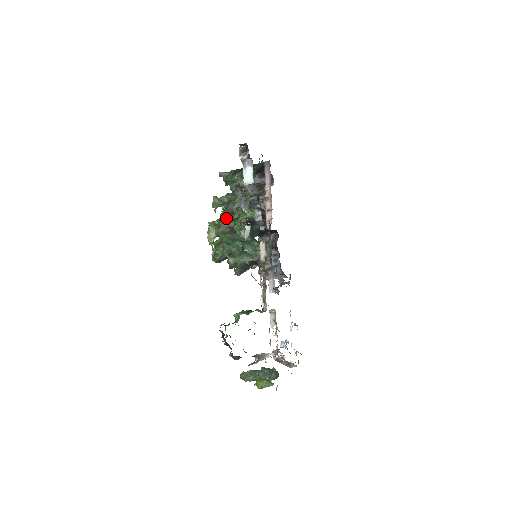
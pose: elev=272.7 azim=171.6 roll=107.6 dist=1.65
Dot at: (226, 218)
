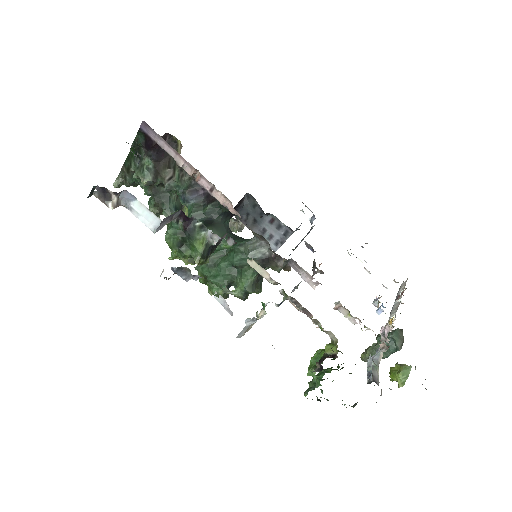
Dot at: occluded
